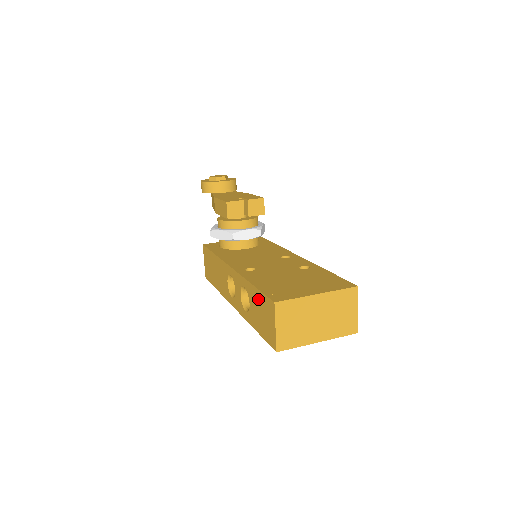
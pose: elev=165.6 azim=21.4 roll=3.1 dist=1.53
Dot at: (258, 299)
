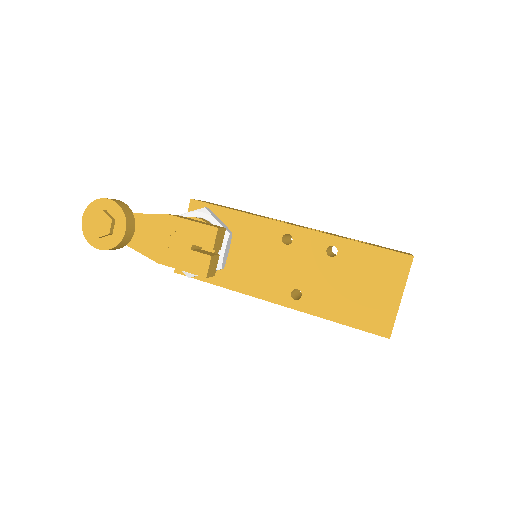
Dot at: occluded
